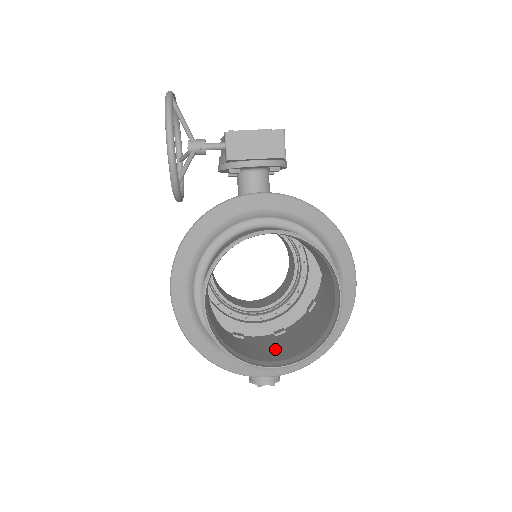
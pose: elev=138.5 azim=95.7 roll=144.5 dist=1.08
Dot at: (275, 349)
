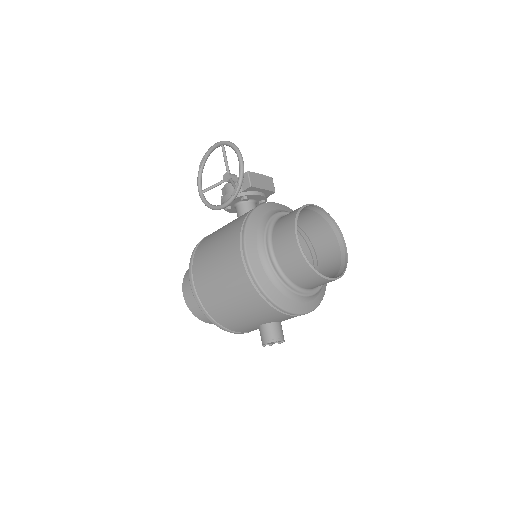
Dot at: occluded
